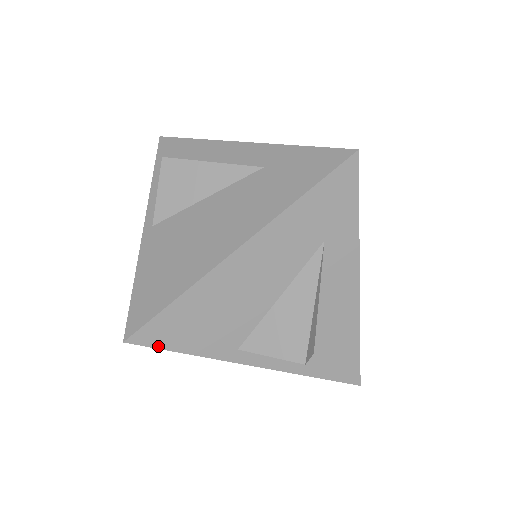
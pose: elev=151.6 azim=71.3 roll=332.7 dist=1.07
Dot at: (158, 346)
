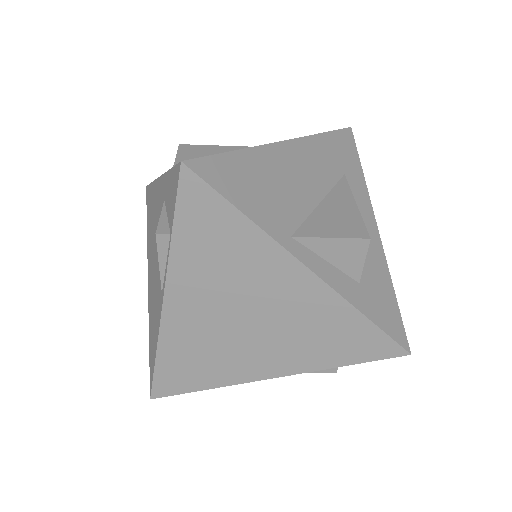
Dot at: (215, 187)
